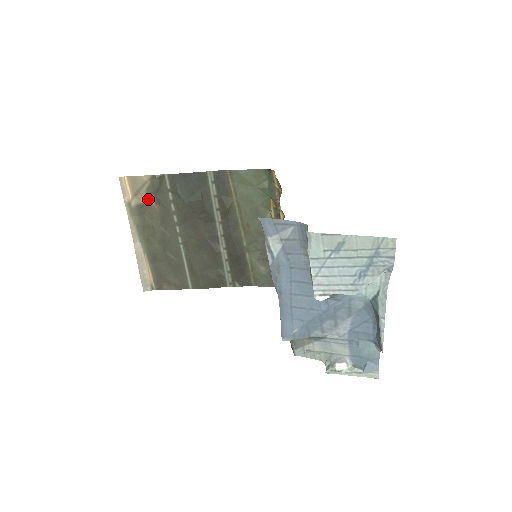
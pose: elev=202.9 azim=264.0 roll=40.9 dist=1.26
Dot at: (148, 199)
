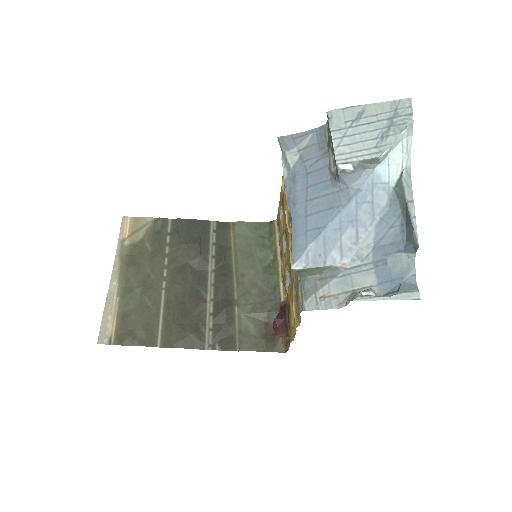
Dot at: (144, 240)
